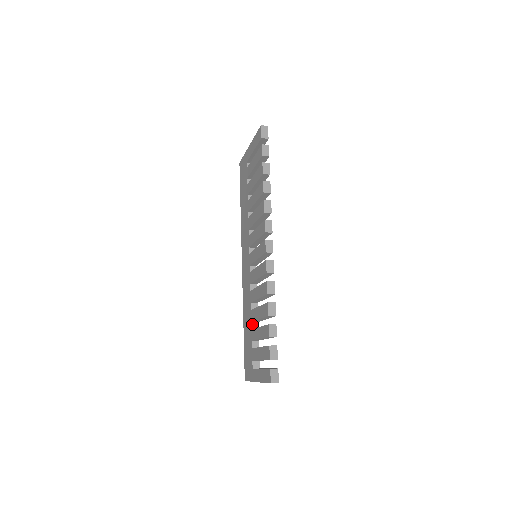
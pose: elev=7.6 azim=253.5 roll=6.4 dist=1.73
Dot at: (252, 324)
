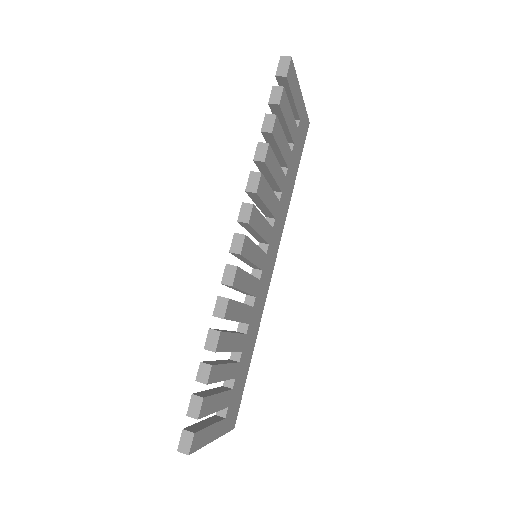
Dot at: (233, 352)
